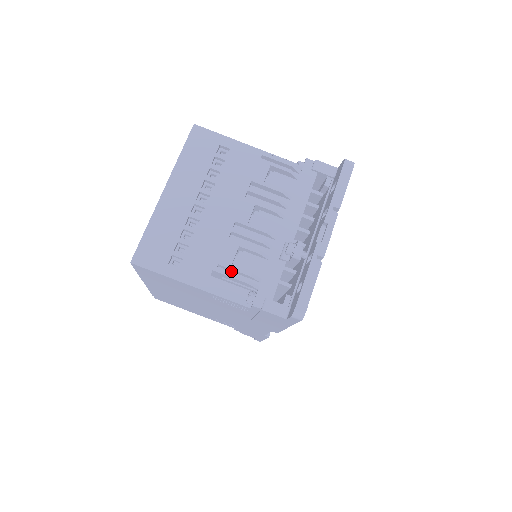
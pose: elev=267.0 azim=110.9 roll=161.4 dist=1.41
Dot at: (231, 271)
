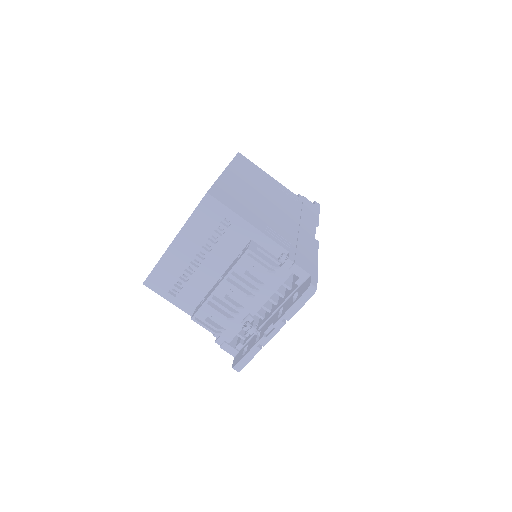
Dot at: (206, 319)
